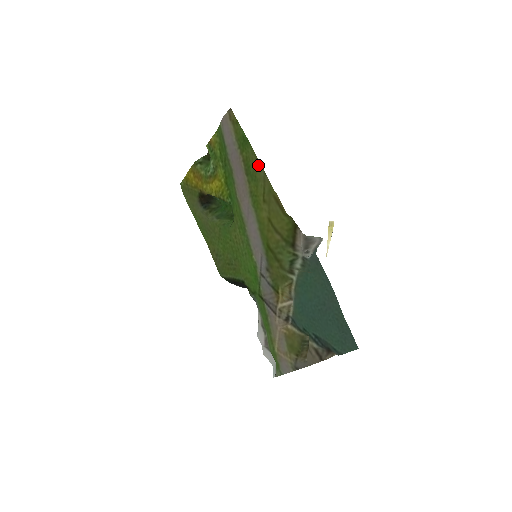
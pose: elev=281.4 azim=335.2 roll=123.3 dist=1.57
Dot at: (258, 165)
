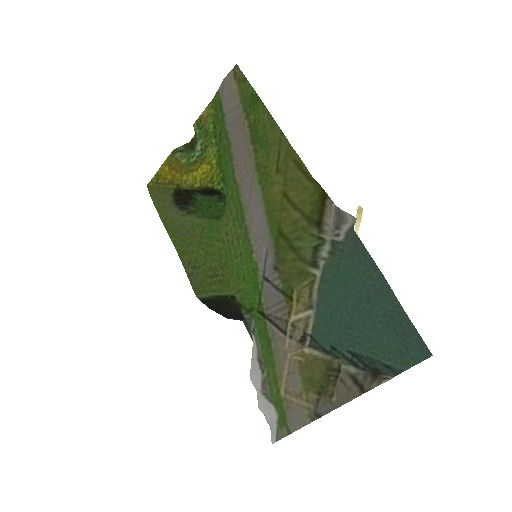
Dot at: (272, 125)
